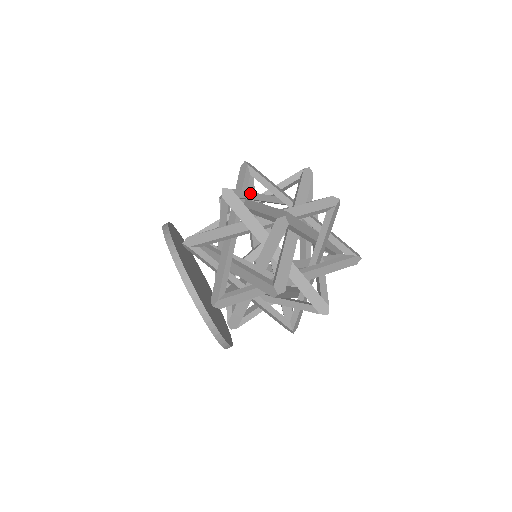
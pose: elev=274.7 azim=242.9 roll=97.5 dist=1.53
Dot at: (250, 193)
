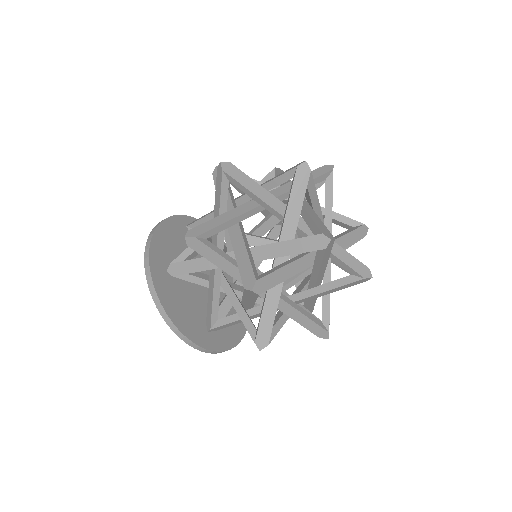
Dot at: (275, 313)
